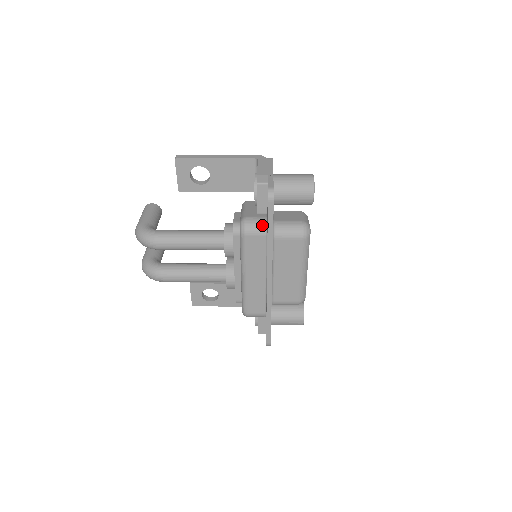
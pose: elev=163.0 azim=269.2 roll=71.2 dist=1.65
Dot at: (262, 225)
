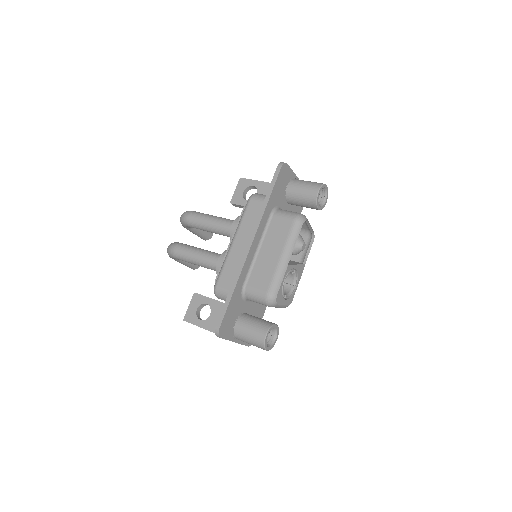
Dot at: occluded
